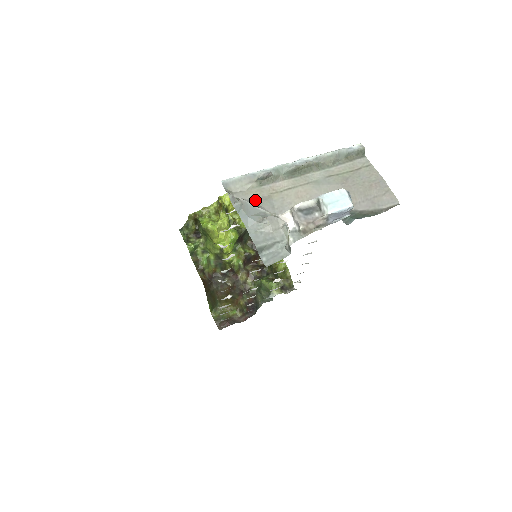
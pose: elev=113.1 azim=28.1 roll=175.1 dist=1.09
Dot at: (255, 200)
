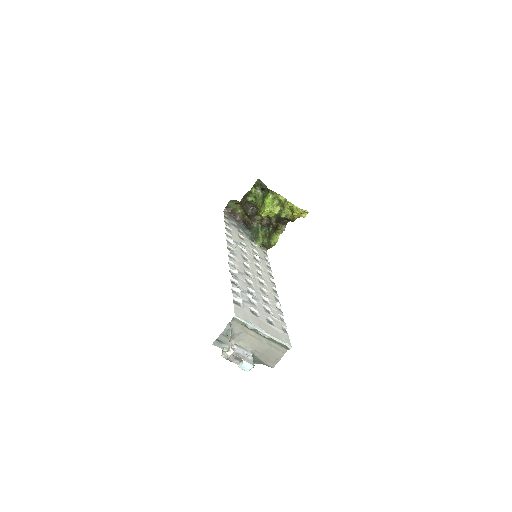
Dot at: (236, 329)
